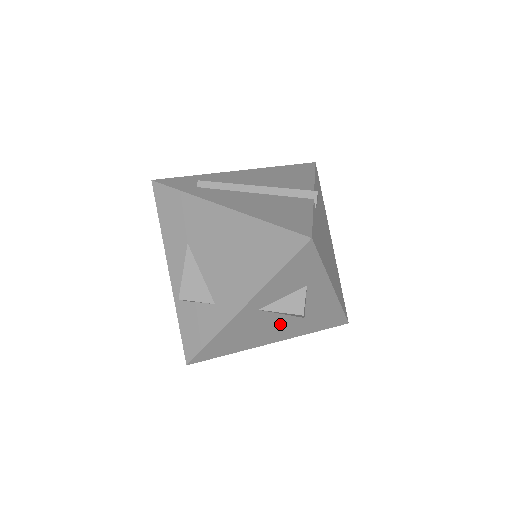
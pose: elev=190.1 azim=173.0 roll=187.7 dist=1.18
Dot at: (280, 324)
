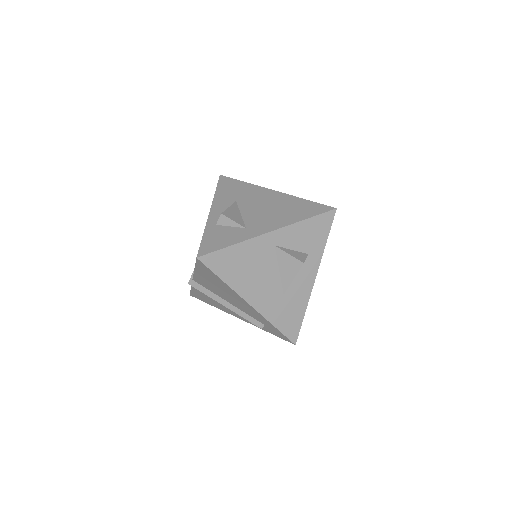
Dot at: (270, 283)
